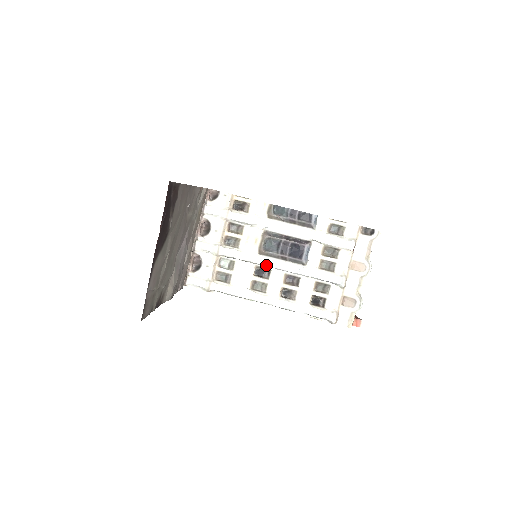
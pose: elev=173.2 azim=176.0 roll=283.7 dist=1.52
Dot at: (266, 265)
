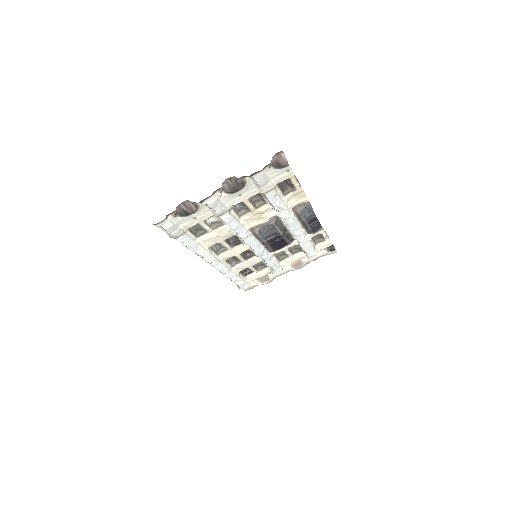
Dot at: (245, 242)
